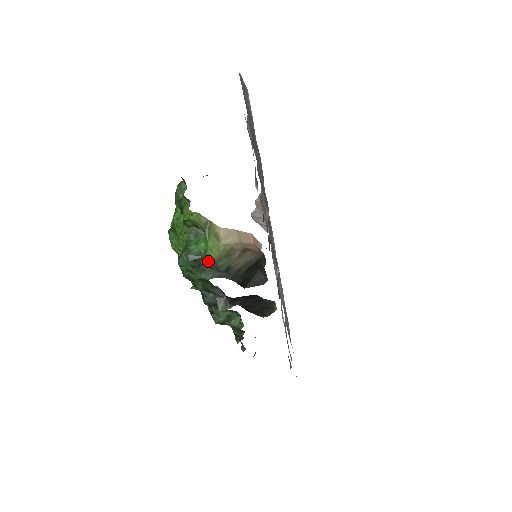
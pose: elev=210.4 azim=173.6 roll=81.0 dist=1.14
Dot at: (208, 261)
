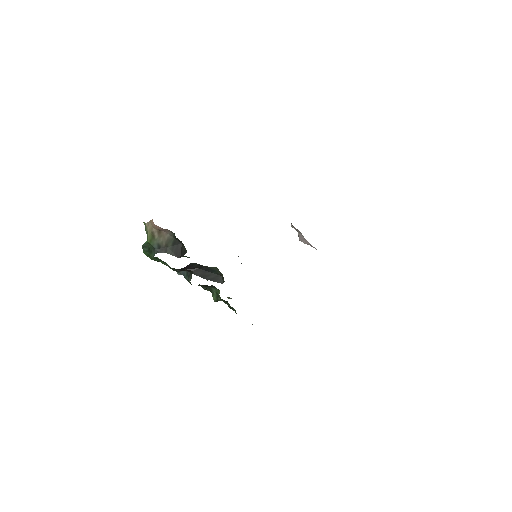
Dot at: (150, 245)
